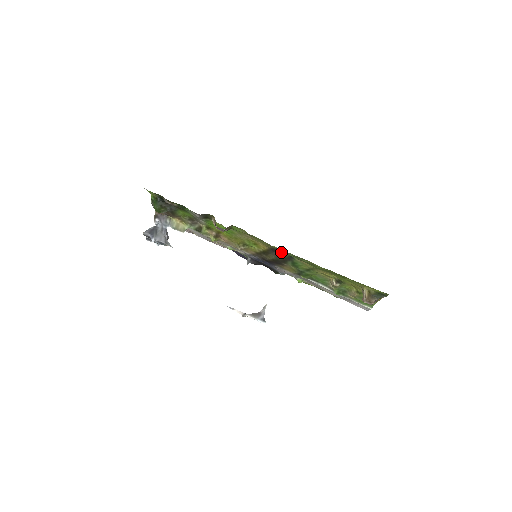
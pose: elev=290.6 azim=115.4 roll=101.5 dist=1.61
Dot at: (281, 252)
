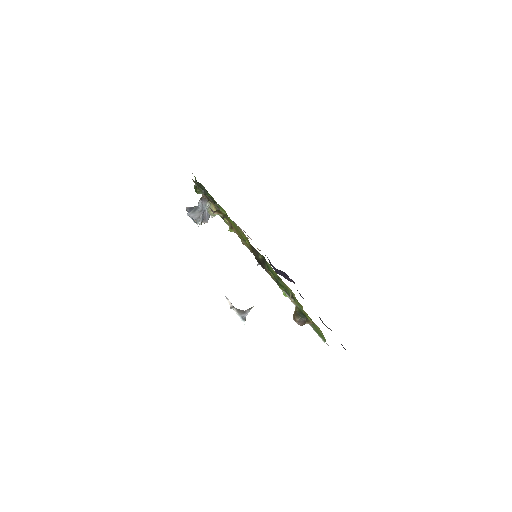
Dot at: occluded
